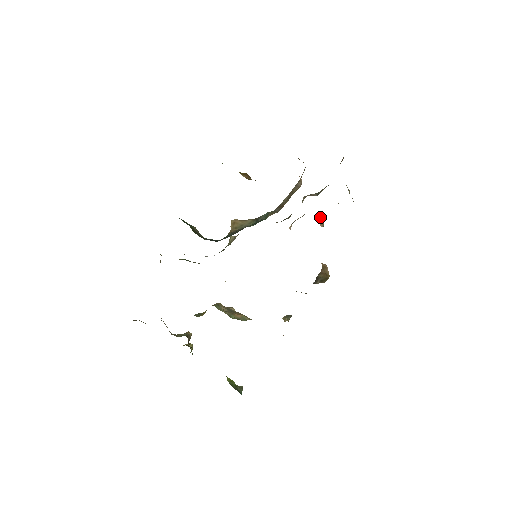
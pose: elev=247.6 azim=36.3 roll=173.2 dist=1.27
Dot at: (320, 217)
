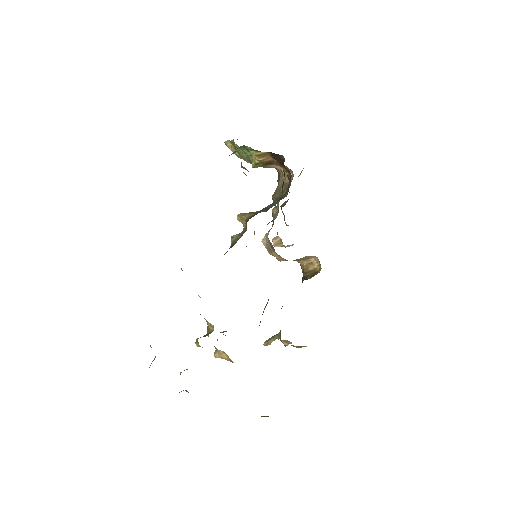
Dot at: (275, 238)
